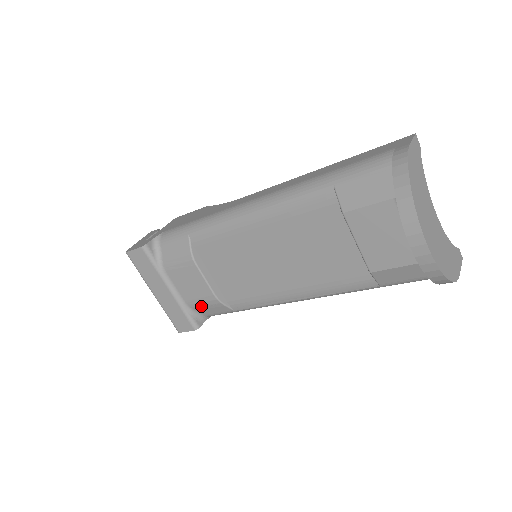
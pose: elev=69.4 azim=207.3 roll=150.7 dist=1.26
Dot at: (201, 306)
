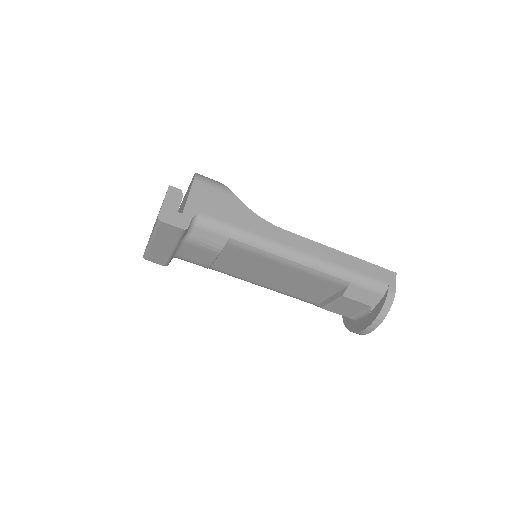
Dot at: (188, 261)
